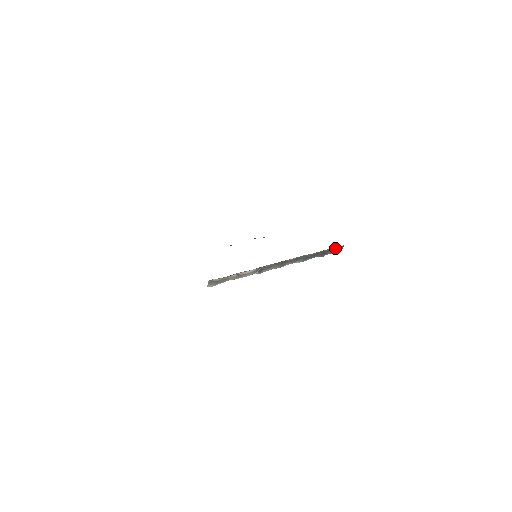
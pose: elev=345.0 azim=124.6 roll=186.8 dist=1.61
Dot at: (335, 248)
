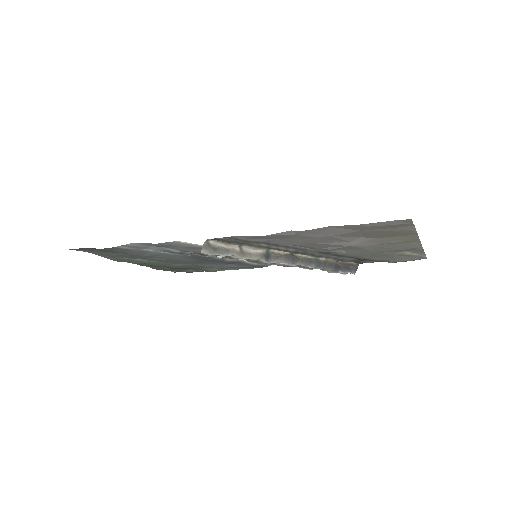
Dot at: (349, 266)
